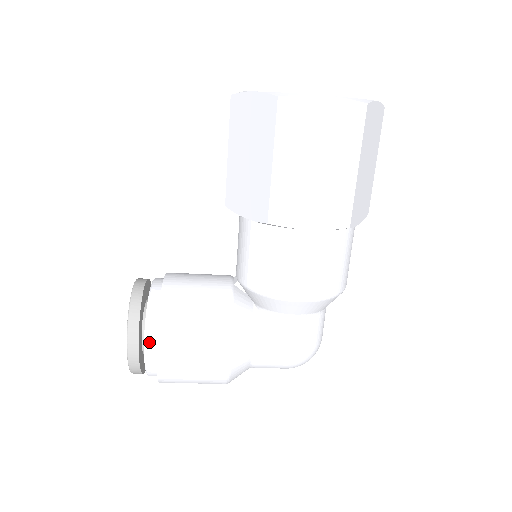
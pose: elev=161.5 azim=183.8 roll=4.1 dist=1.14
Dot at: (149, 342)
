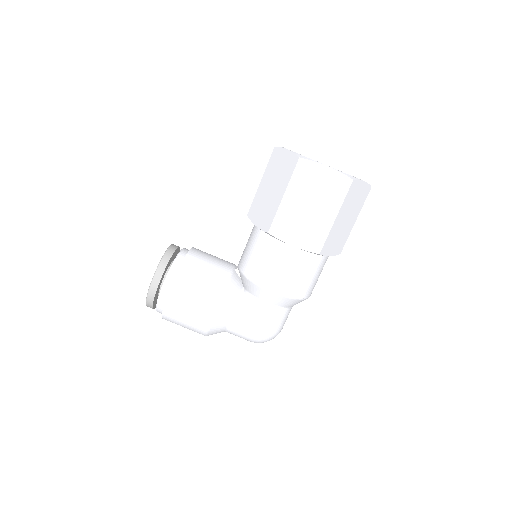
Dot at: (166, 285)
